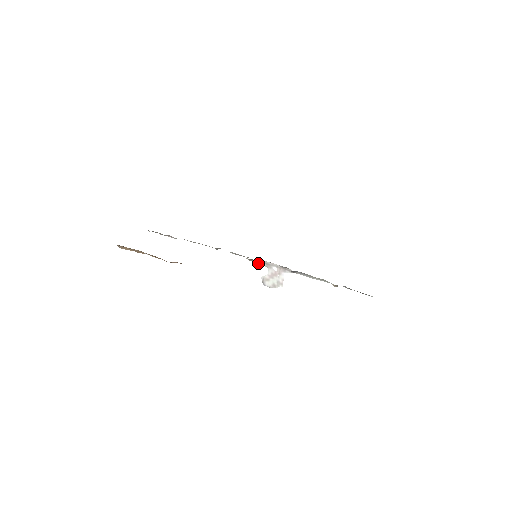
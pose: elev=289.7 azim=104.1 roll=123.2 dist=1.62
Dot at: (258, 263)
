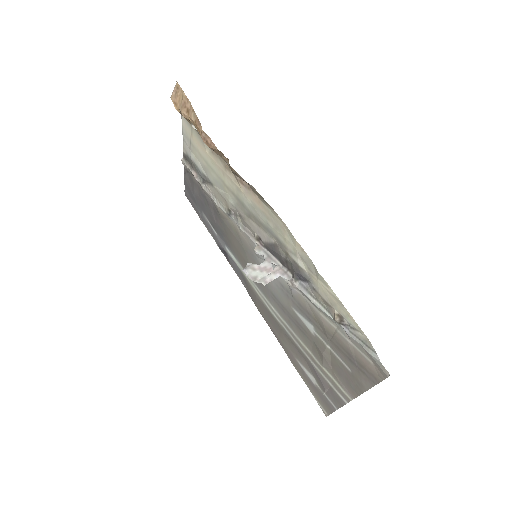
Dot at: (260, 250)
